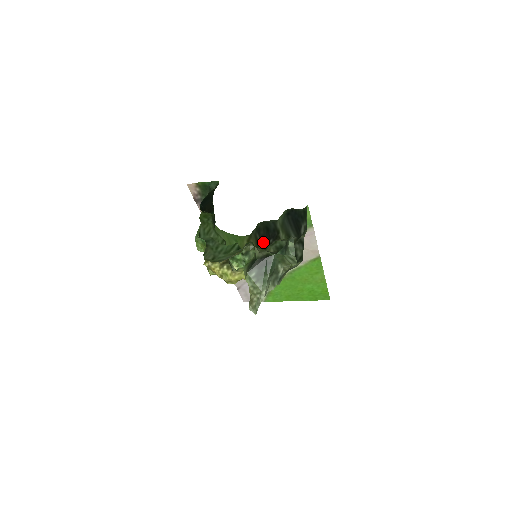
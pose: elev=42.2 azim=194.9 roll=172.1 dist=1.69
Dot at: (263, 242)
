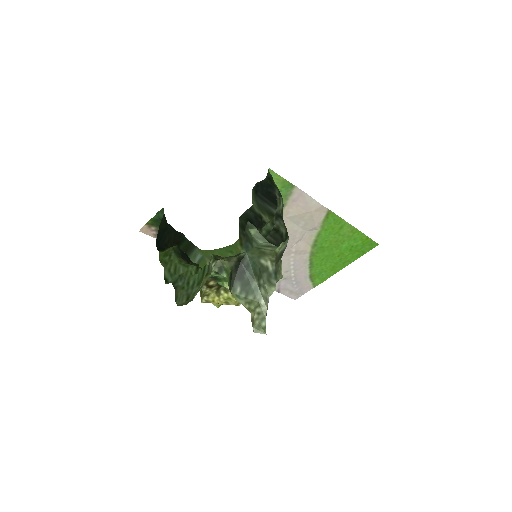
Dot at: occluded
